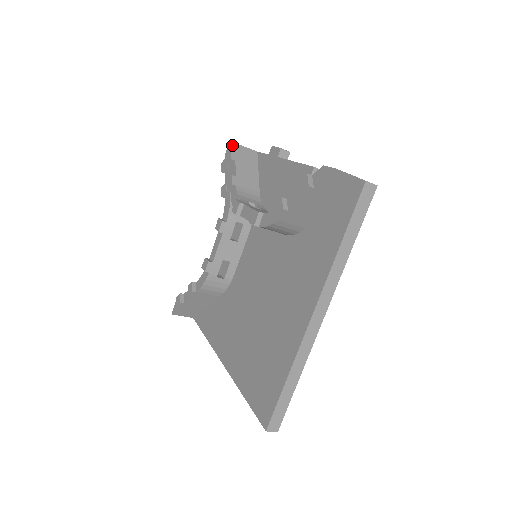
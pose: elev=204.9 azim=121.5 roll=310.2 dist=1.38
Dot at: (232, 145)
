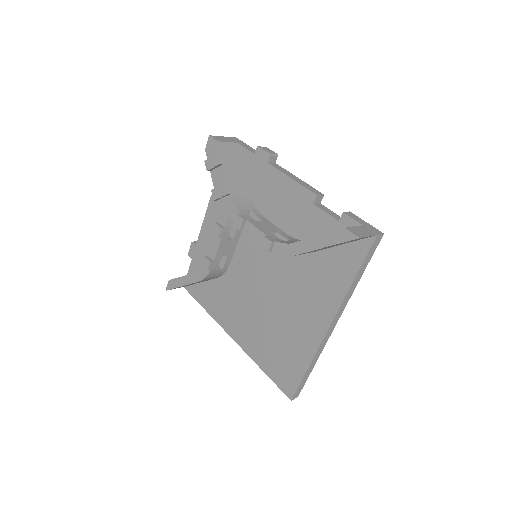
Dot at: (215, 142)
